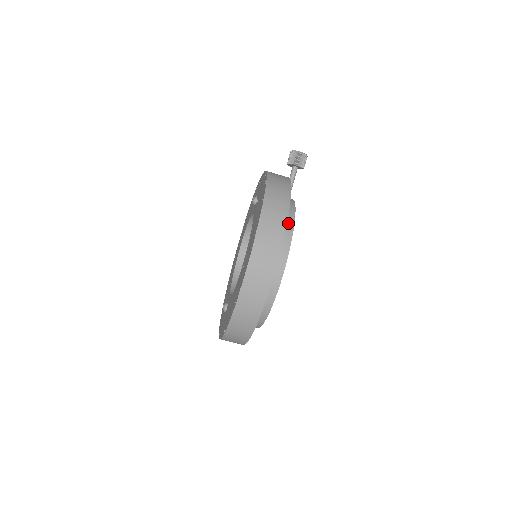
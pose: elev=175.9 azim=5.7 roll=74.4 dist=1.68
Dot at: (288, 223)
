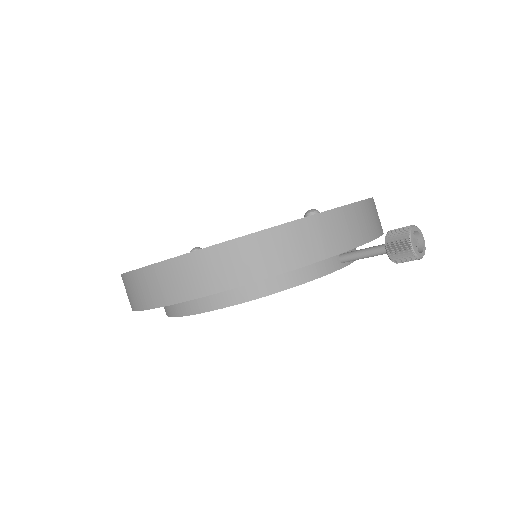
Dot at: (249, 290)
